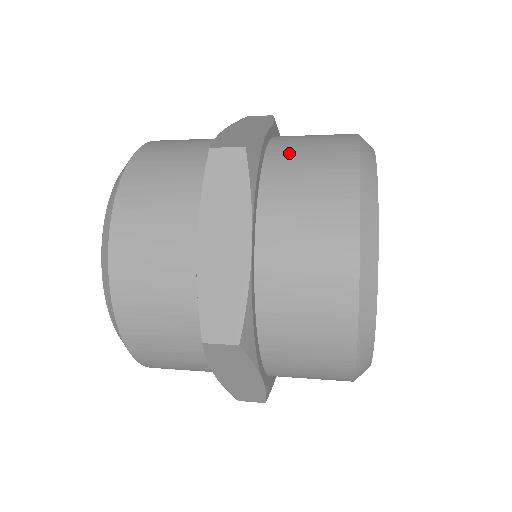
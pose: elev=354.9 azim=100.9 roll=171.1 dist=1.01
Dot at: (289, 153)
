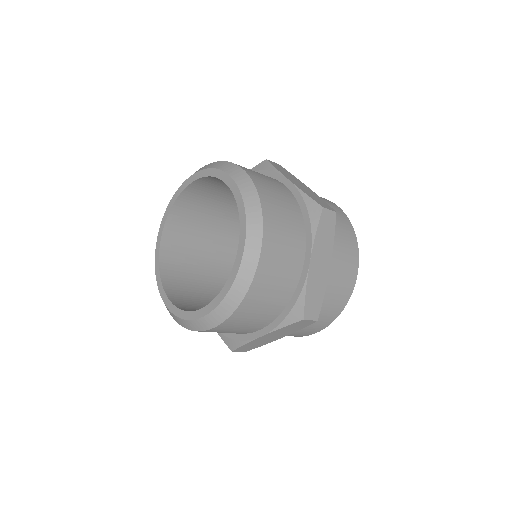
Dot at: occluded
